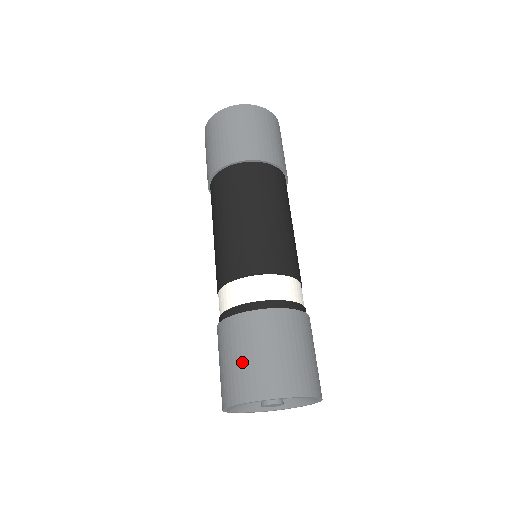
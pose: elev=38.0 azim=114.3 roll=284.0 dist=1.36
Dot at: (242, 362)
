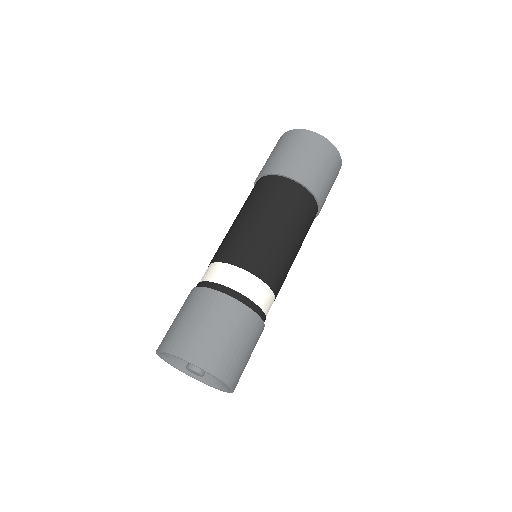
Dot at: occluded
